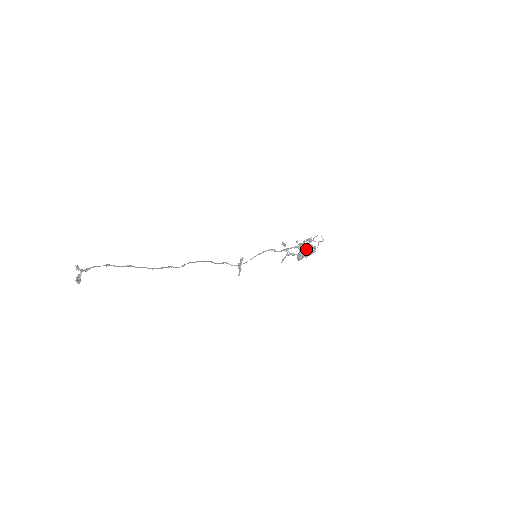
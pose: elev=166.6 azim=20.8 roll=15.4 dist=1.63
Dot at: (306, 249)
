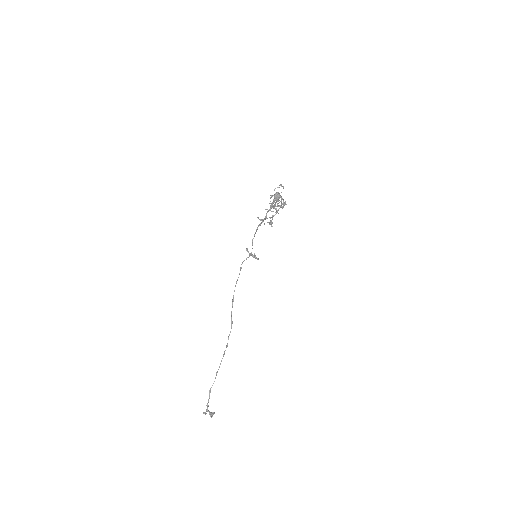
Dot at: (278, 206)
